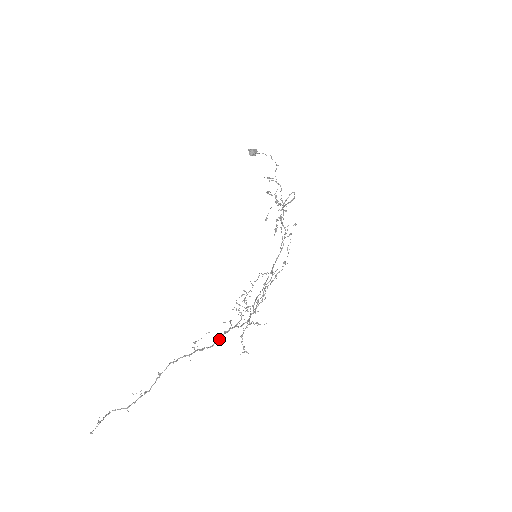
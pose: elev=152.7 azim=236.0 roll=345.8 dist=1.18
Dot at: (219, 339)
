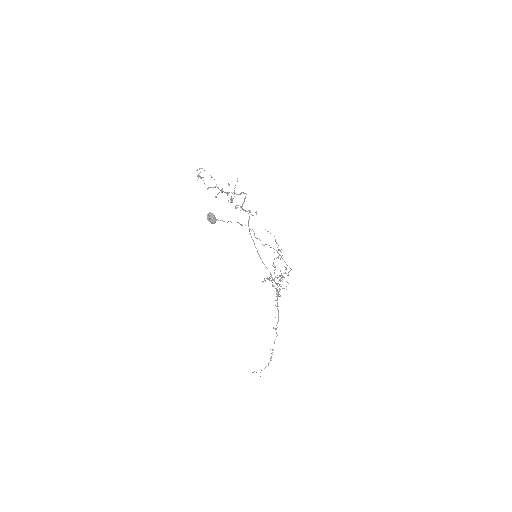
Dot at: (278, 312)
